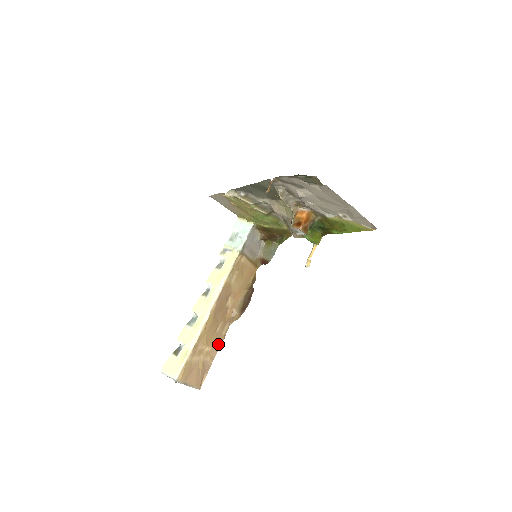
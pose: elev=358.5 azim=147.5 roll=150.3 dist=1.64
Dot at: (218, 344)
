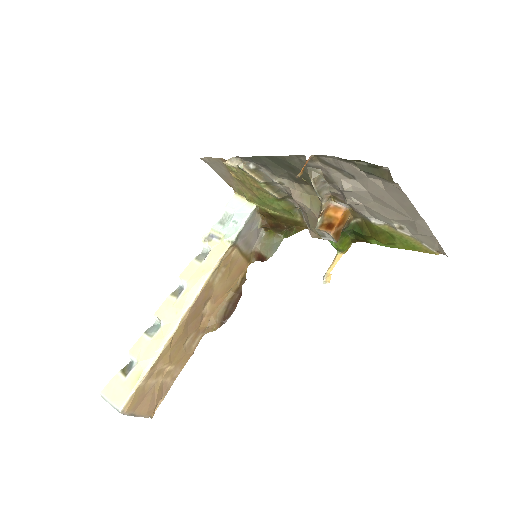
Dot at: (184, 360)
